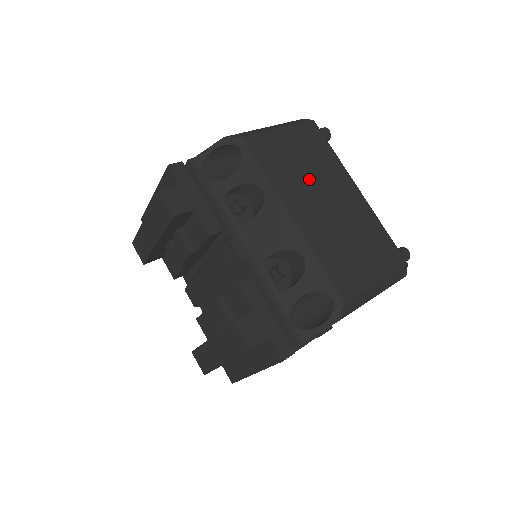
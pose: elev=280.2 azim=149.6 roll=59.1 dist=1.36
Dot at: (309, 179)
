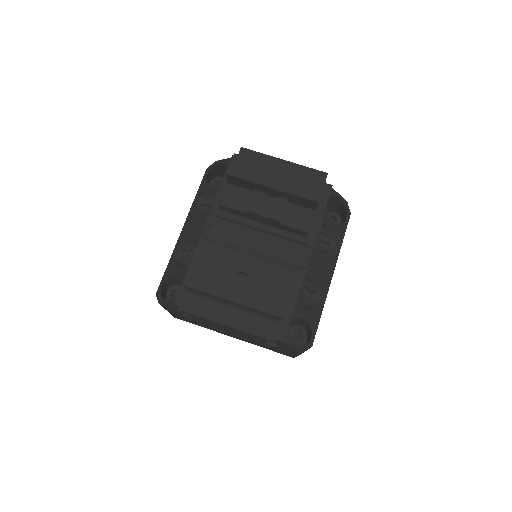
Dot at: occluded
